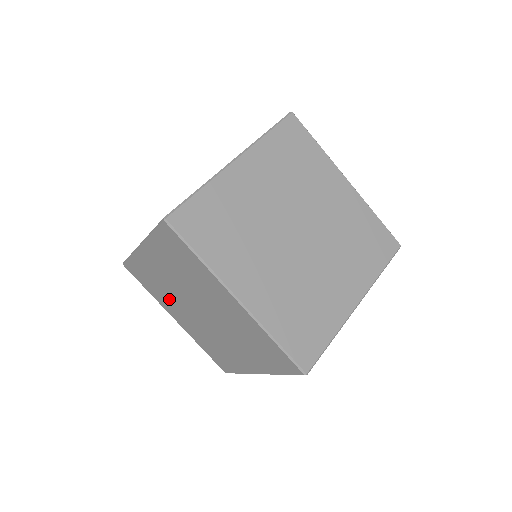
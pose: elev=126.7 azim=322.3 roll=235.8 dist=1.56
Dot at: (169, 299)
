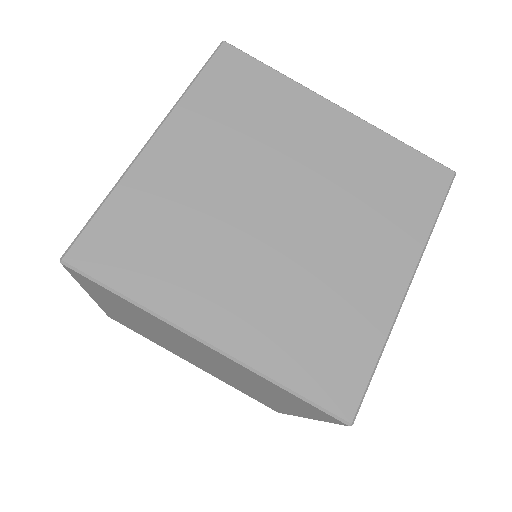
Dot at: occluded
